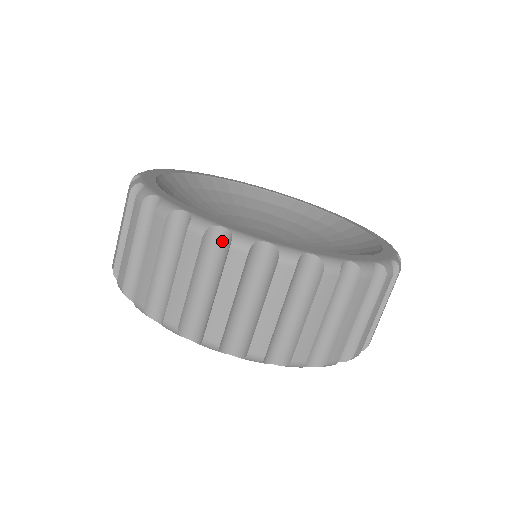
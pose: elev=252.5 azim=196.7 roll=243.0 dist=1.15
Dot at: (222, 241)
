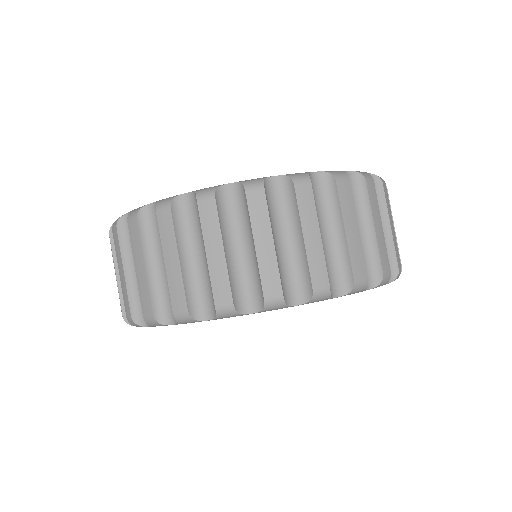
Dot at: (351, 183)
